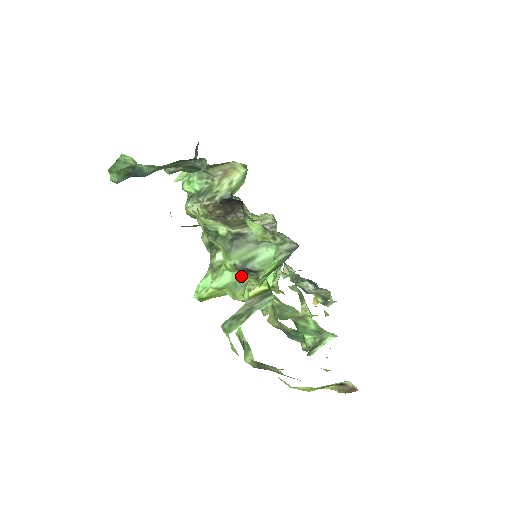
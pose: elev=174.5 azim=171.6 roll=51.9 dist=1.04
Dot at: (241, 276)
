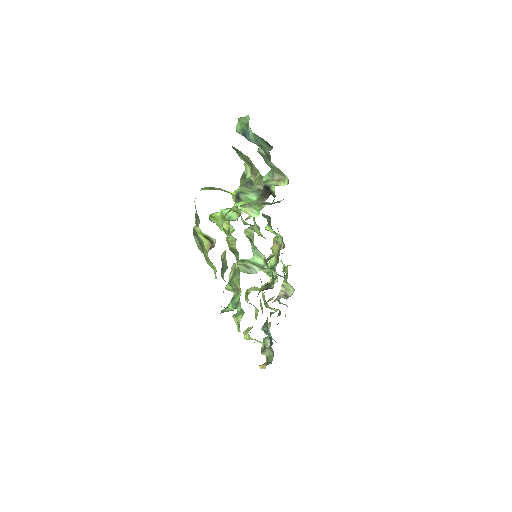
Dot at: (235, 217)
